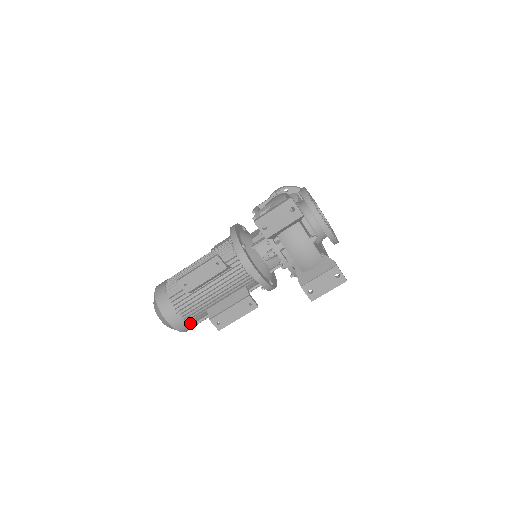
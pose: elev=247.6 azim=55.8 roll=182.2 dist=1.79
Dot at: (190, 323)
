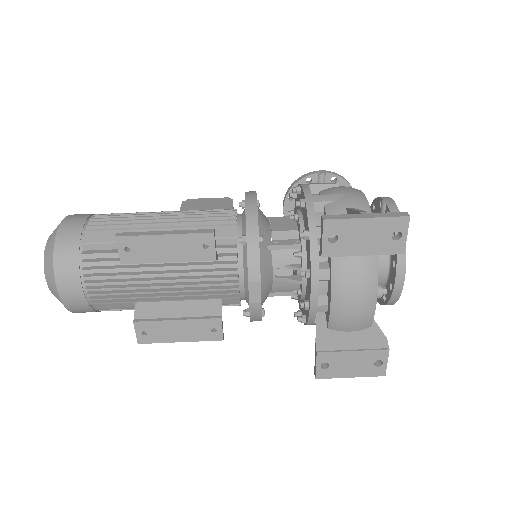
Dot at: occluded
